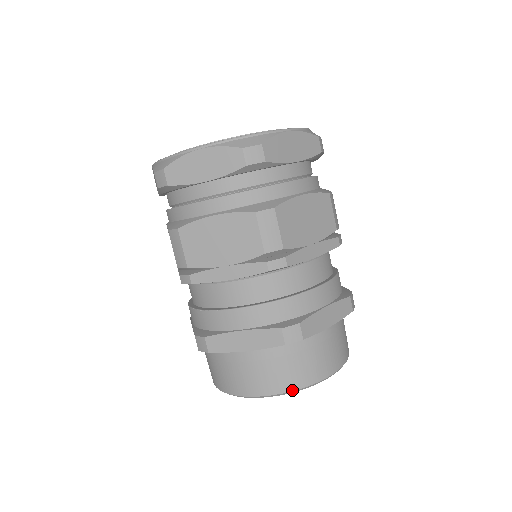
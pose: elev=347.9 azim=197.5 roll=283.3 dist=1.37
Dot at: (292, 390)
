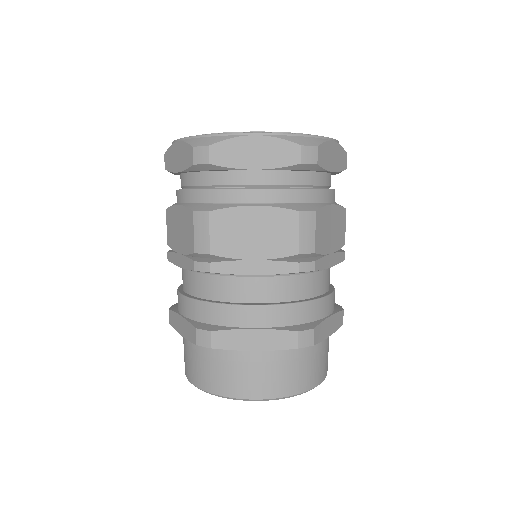
Dot at: (208, 391)
